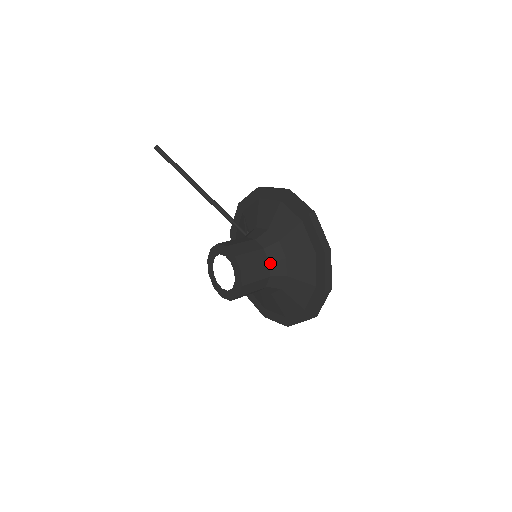
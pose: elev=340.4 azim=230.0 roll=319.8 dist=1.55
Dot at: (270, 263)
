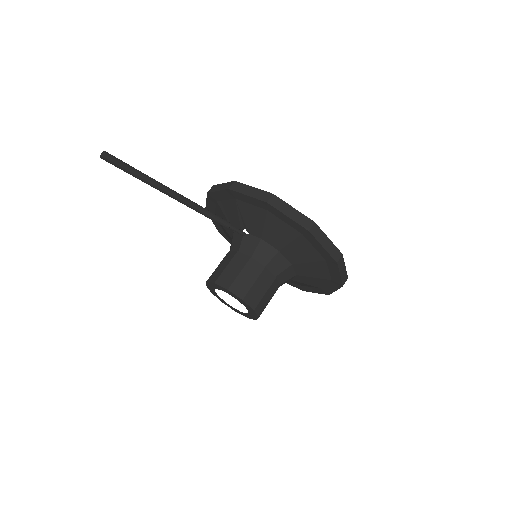
Dot at: (280, 284)
